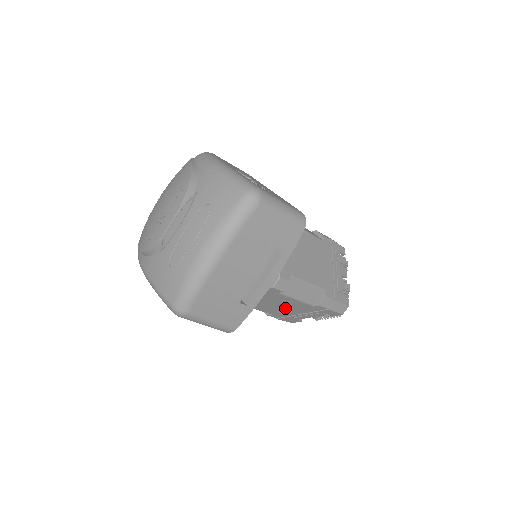
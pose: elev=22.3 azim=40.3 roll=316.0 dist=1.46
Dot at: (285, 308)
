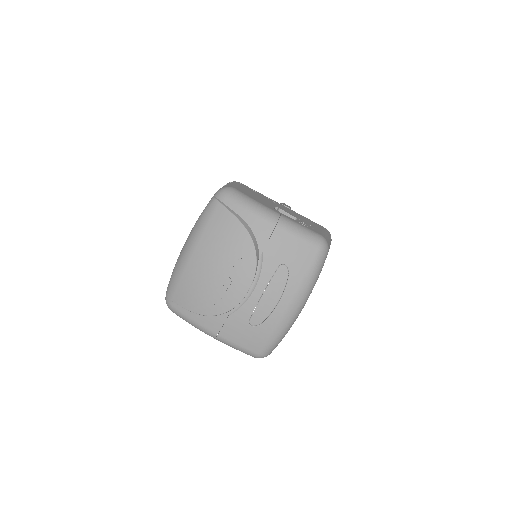
Dot at: occluded
